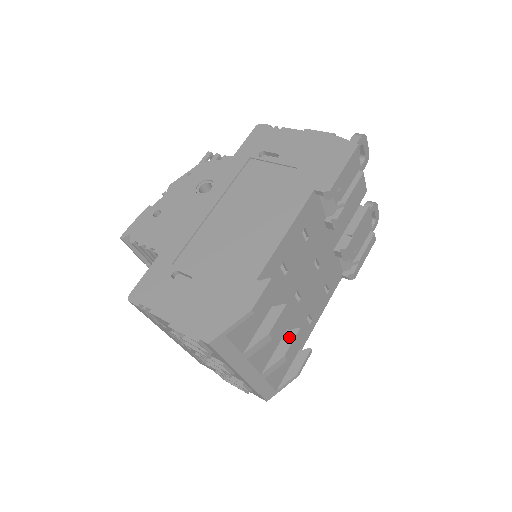
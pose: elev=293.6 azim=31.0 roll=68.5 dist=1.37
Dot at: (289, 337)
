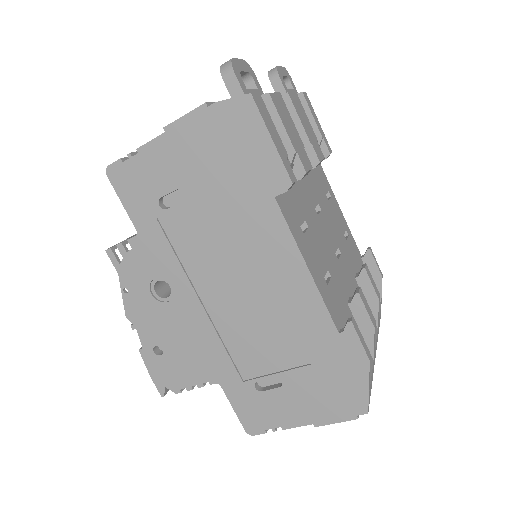
Dot at: (364, 283)
